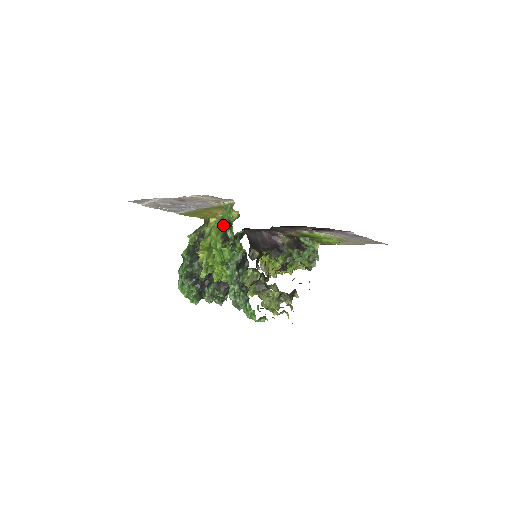
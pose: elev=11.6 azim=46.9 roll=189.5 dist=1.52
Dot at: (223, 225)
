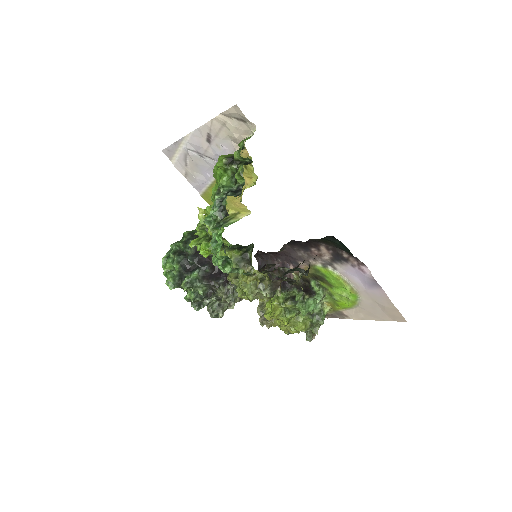
Dot at: occluded
